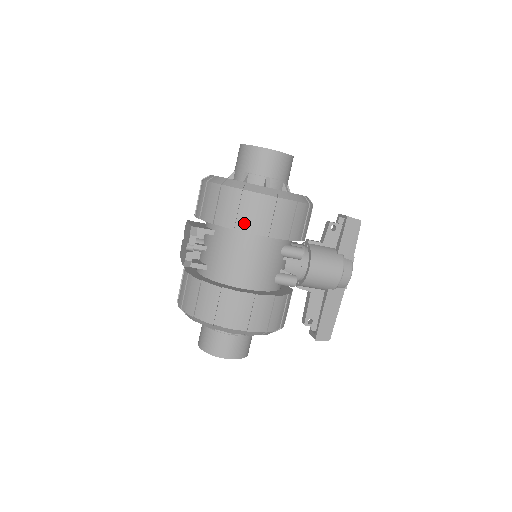
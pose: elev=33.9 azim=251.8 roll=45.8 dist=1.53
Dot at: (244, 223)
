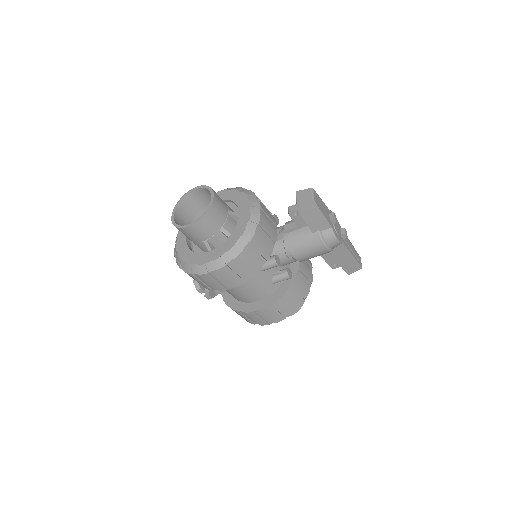
Dot at: (213, 287)
